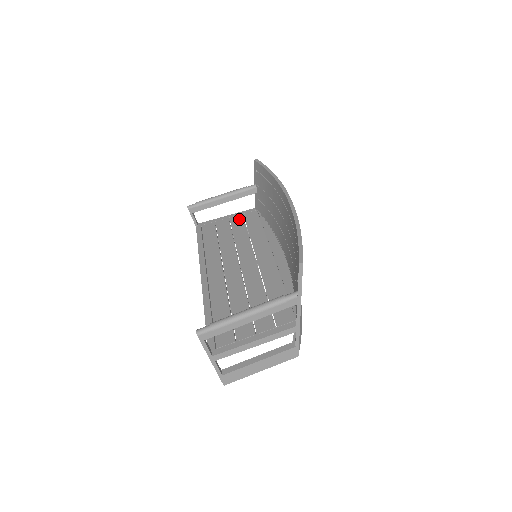
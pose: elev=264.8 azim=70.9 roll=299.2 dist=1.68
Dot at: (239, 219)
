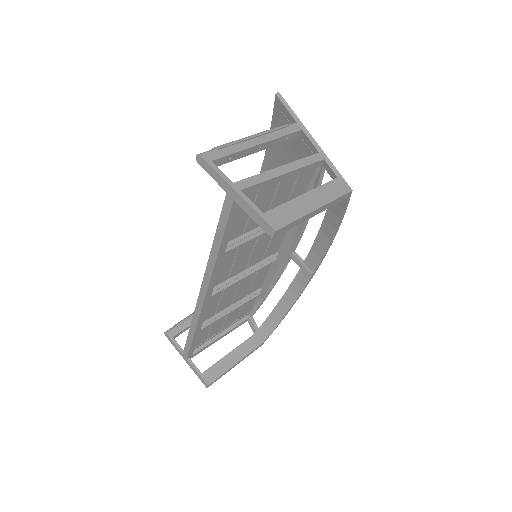
Dot at: occluded
